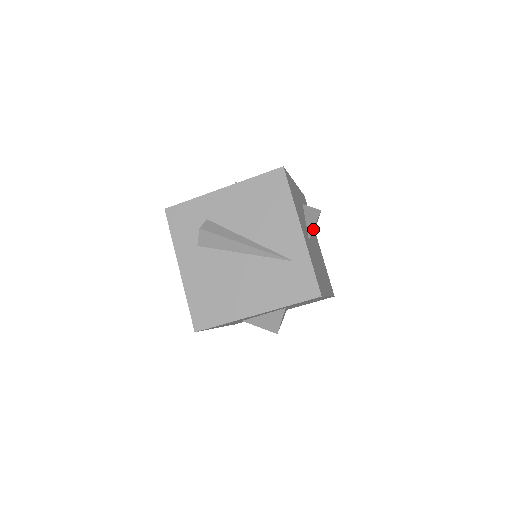
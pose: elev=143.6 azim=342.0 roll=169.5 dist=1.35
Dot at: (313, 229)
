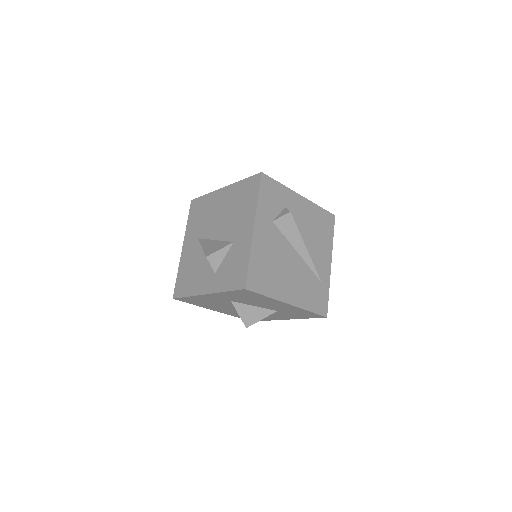
Dot at: occluded
